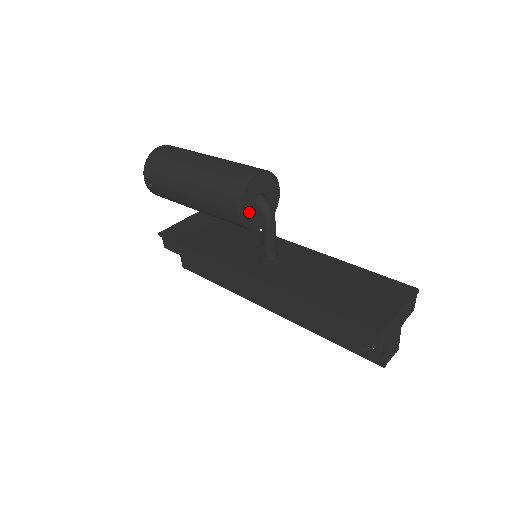
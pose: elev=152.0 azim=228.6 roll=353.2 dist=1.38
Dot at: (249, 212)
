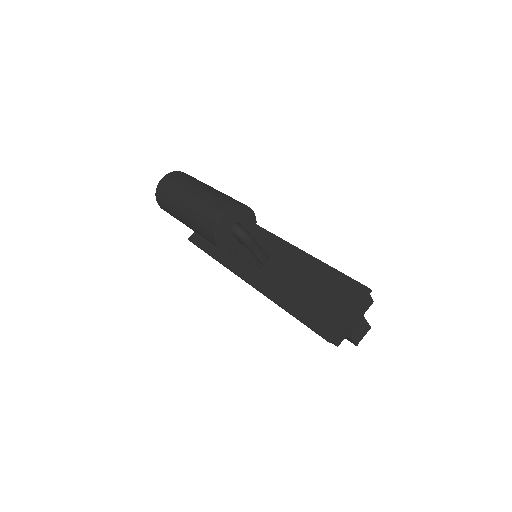
Dot at: (229, 242)
